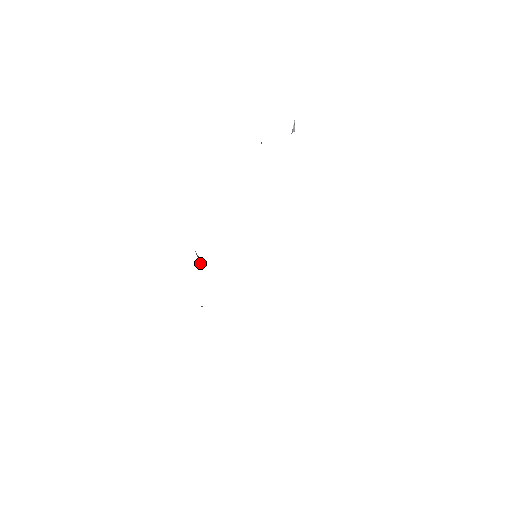
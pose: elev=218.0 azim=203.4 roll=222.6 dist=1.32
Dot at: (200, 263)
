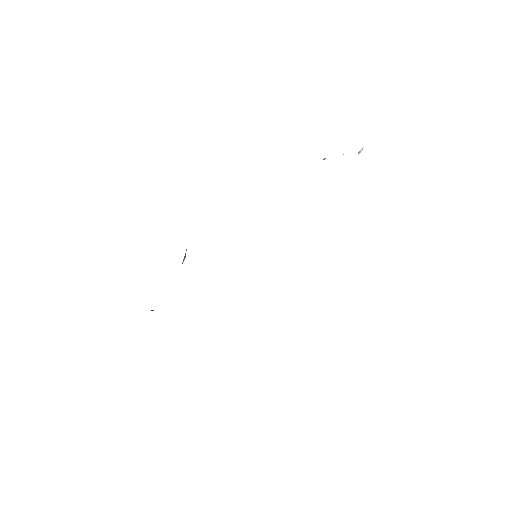
Dot at: occluded
